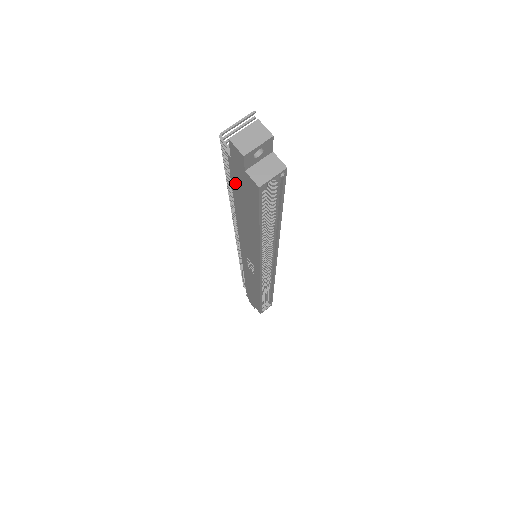
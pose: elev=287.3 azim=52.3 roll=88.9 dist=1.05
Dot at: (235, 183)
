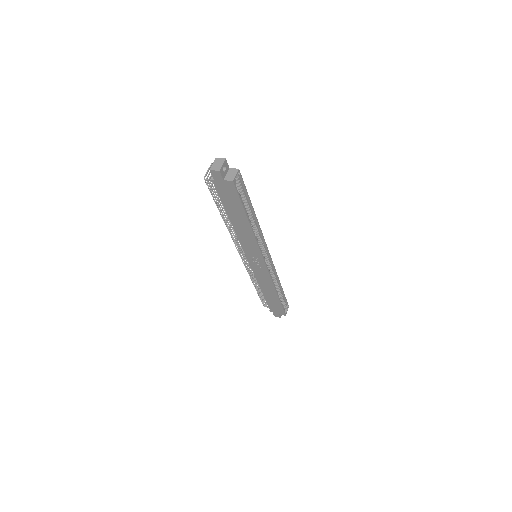
Dot at: (222, 196)
